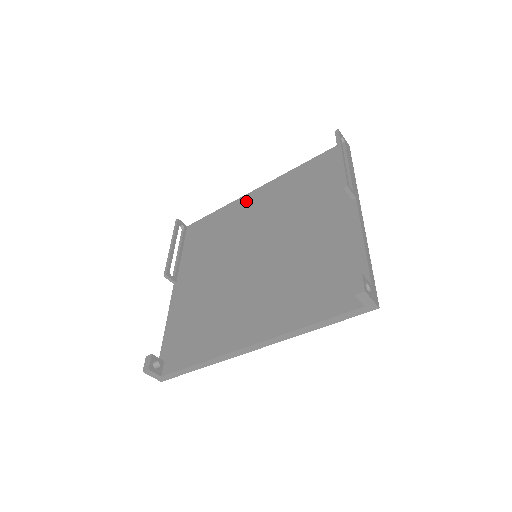
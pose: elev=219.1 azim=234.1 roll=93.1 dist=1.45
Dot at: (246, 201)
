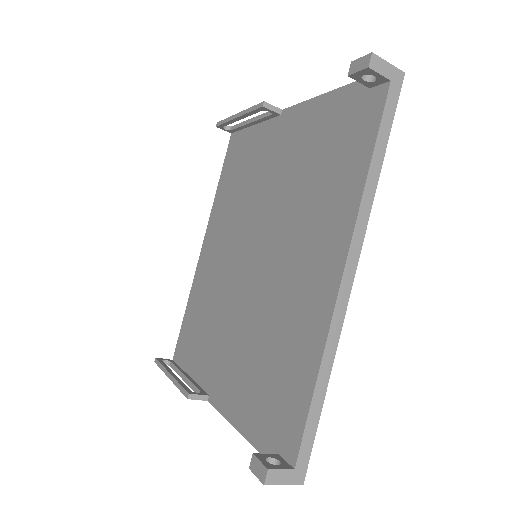
Dot at: (202, 262)
